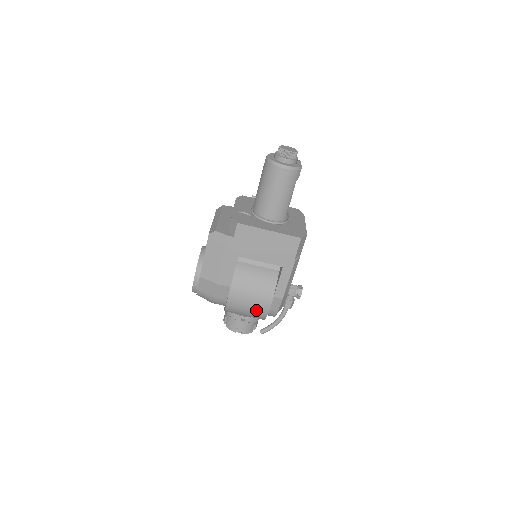
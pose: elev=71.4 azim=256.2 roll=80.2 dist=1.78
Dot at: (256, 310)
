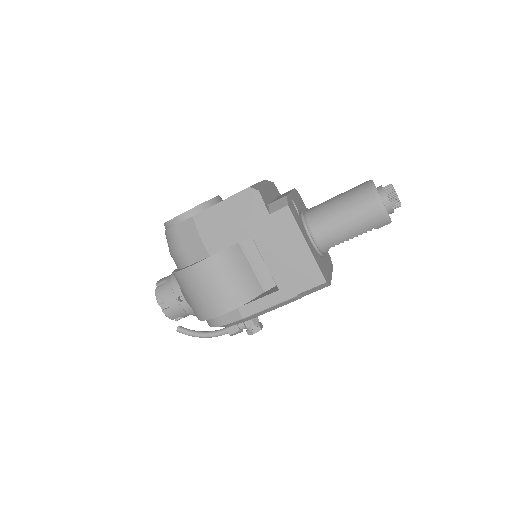
Dot at: (207, 303)
